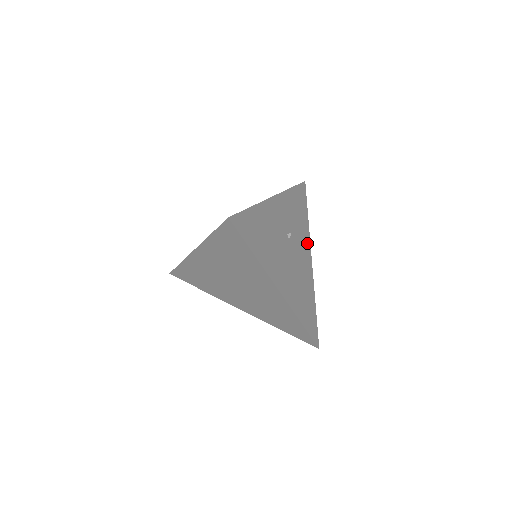
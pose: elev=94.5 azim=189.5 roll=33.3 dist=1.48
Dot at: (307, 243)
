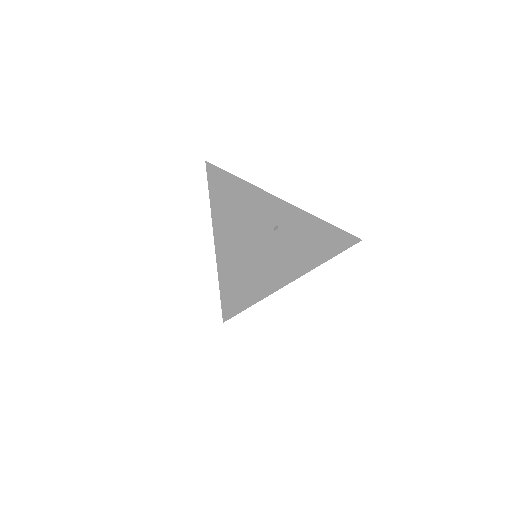
Dot at: (308, 263)
